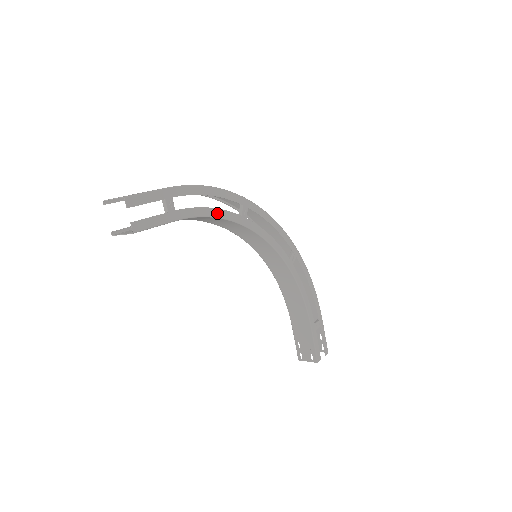
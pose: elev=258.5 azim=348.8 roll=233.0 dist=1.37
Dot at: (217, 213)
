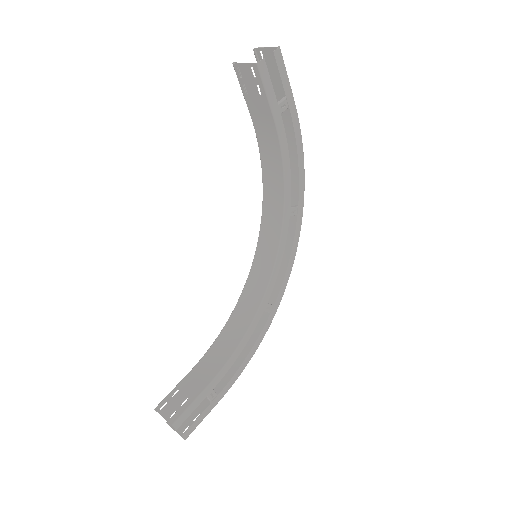
Dot at: (287, 171)
